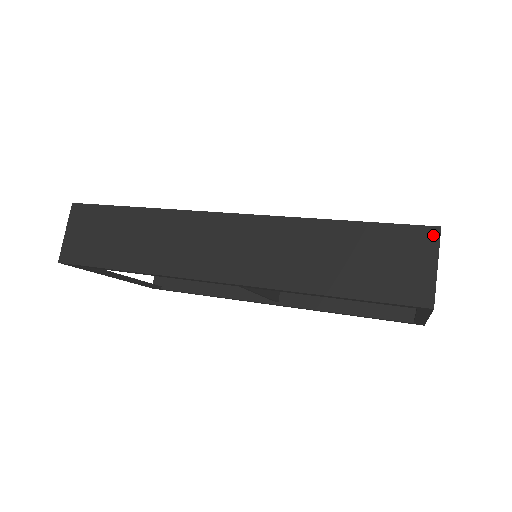
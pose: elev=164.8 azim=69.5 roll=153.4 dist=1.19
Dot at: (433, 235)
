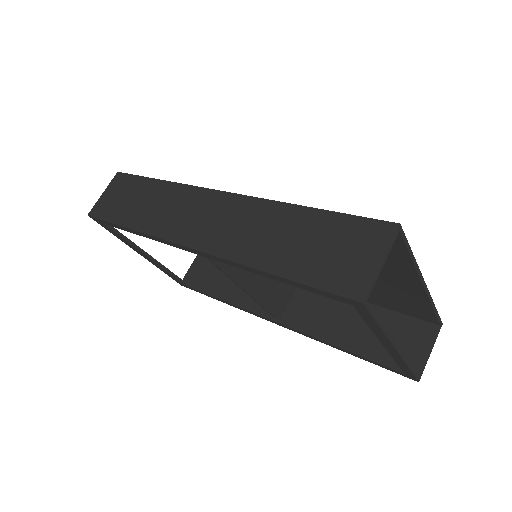
Dot at: (389, 231)
